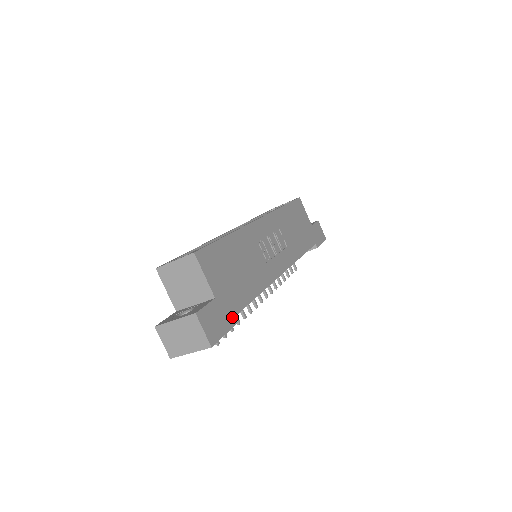
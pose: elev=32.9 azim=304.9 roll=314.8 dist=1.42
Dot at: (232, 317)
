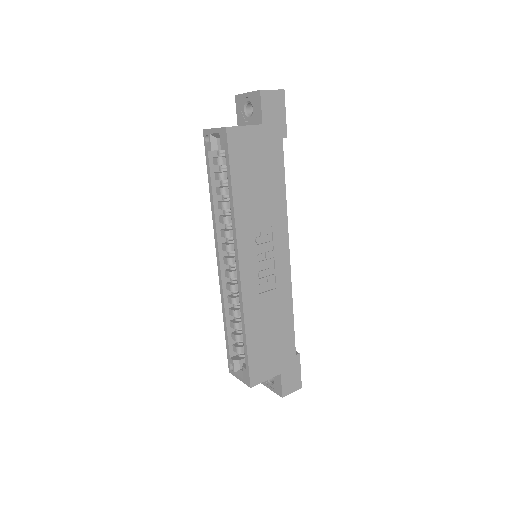
Dot at: (295, 358)
